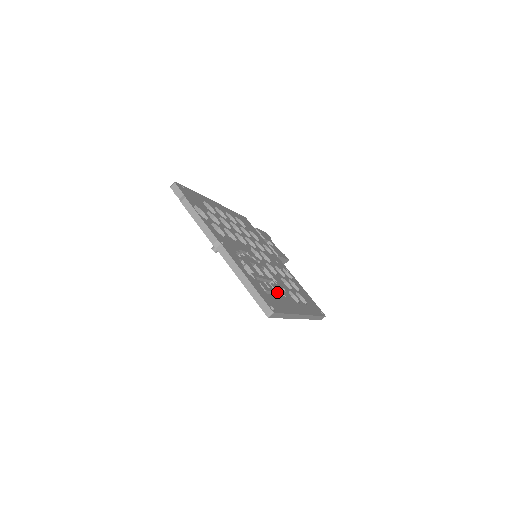
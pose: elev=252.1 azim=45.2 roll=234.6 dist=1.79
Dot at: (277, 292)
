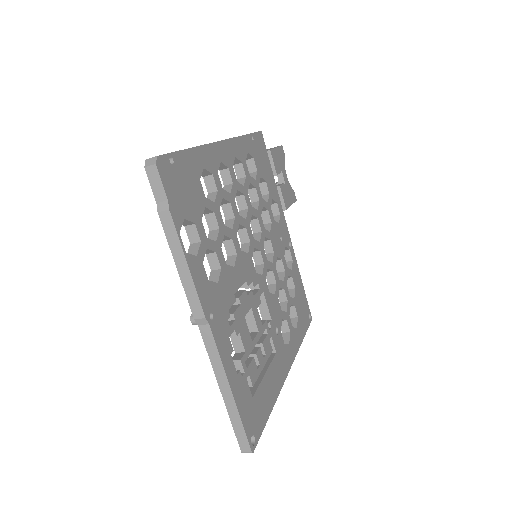
Dot at: occluded
